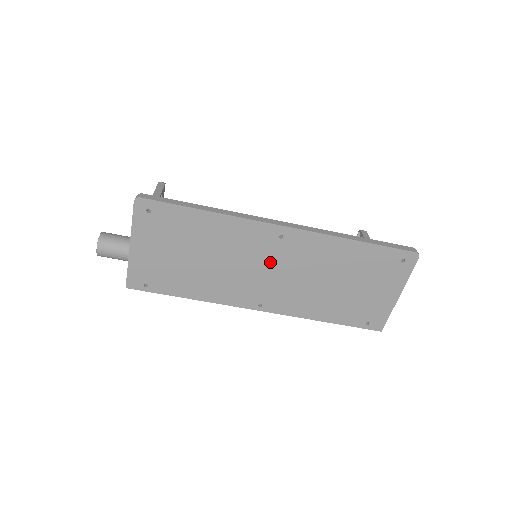
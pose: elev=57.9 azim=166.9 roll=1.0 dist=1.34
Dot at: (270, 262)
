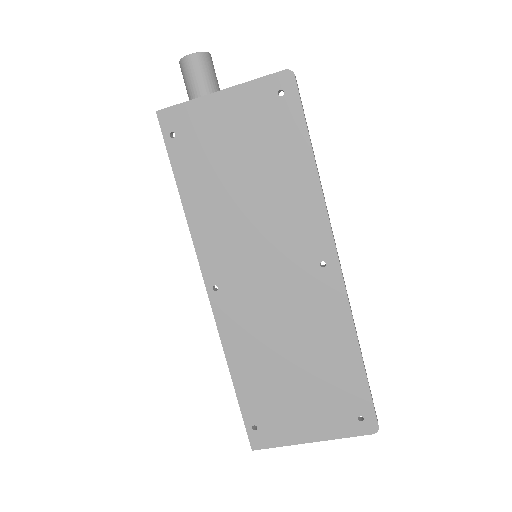
Dot at: (282, 269)
